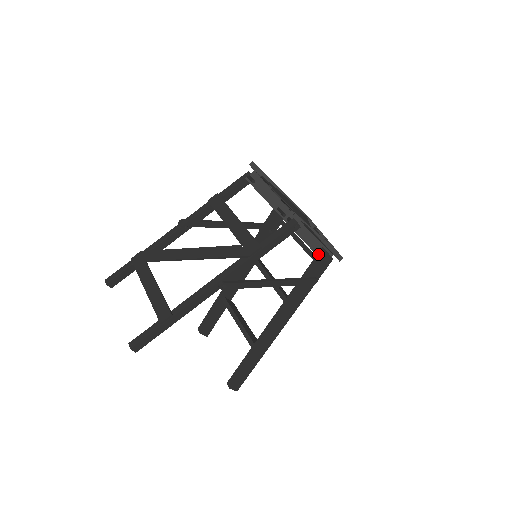
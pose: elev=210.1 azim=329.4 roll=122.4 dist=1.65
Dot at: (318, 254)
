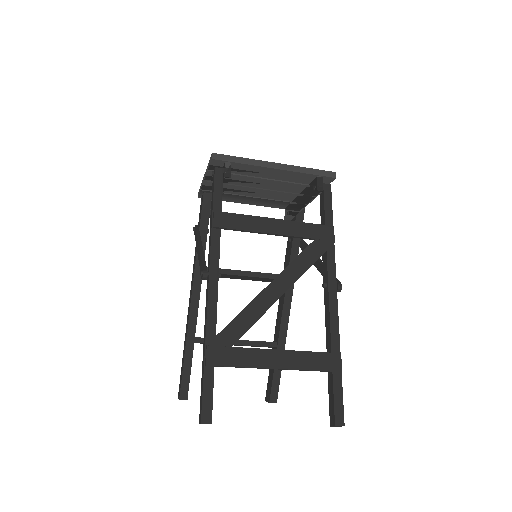
Dot at: (298, 214)
